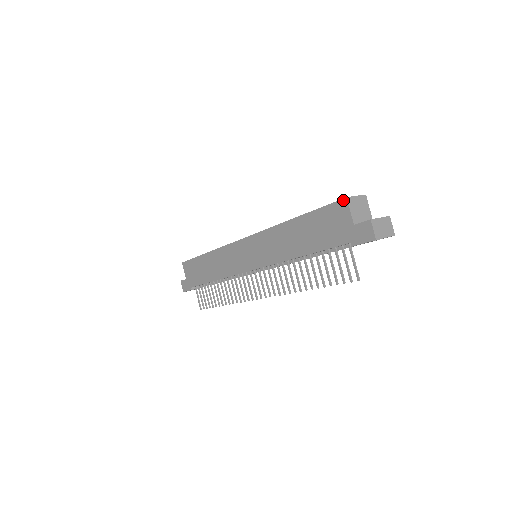
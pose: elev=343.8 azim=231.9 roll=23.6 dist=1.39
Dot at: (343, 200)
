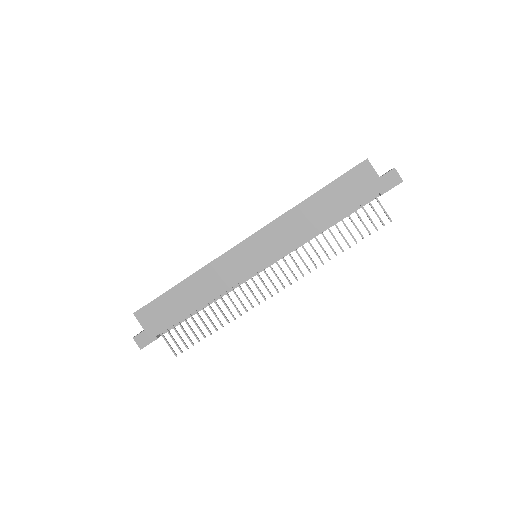
Dot at: (364, 161)
